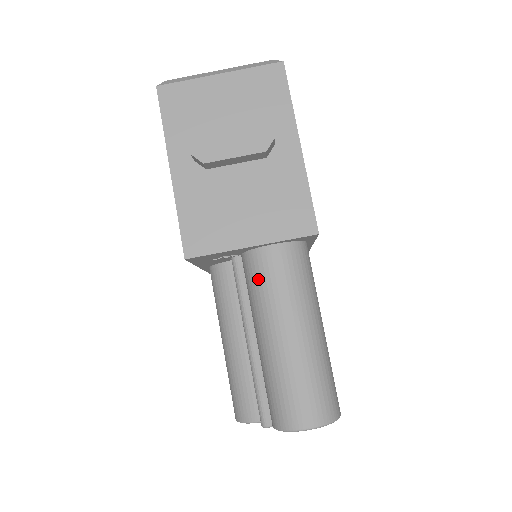
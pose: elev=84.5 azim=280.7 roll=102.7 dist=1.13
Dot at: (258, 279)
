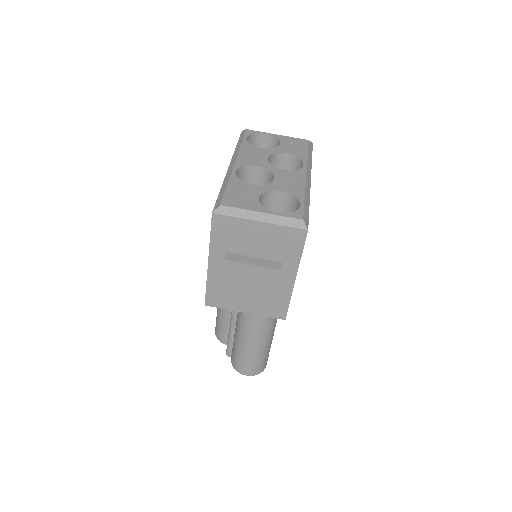
Dot at: (244, 318)
